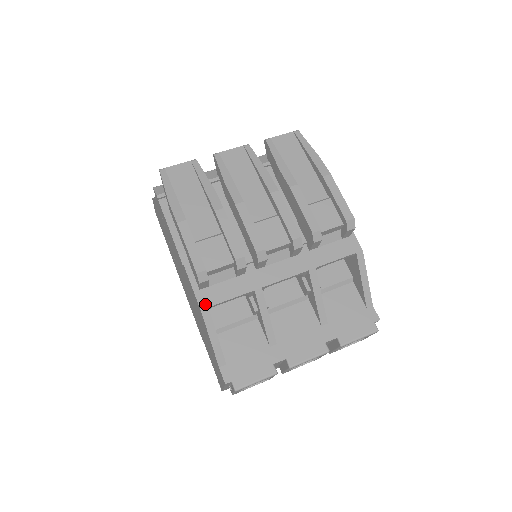
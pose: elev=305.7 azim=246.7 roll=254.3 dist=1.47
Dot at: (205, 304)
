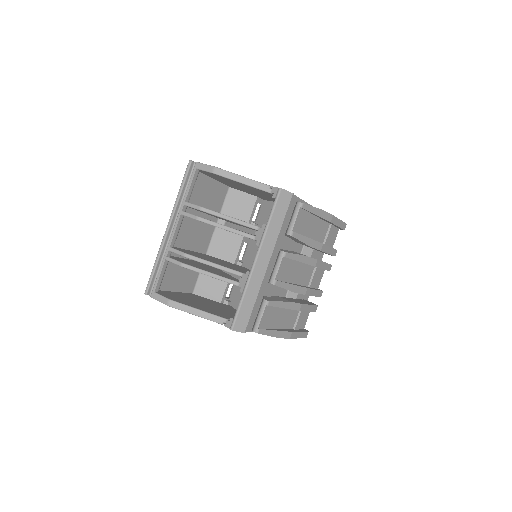
Dot at: occluded
